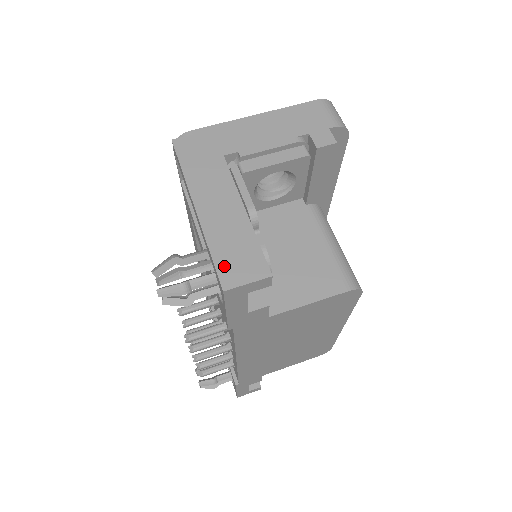
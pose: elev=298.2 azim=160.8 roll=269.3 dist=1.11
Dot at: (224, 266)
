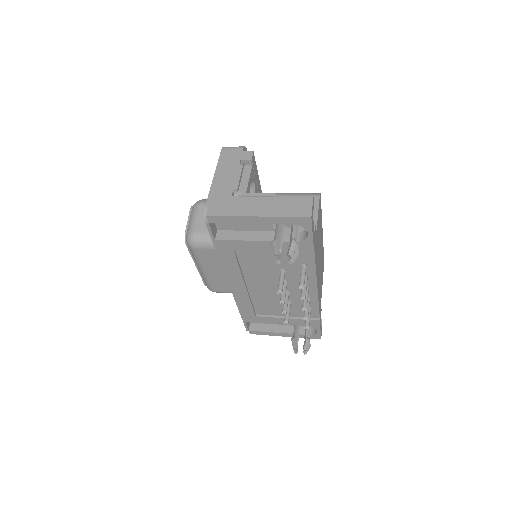
Dot at: (298, 213)
